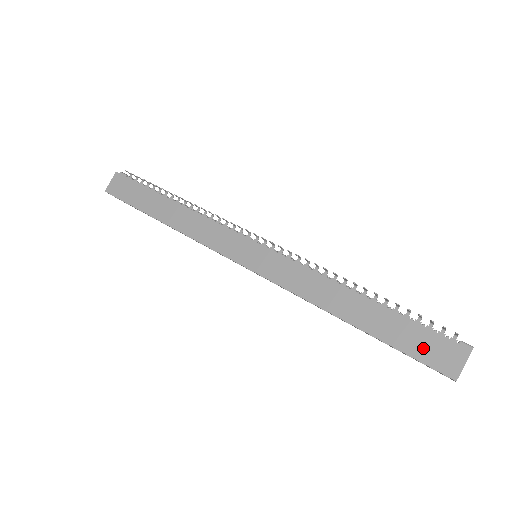
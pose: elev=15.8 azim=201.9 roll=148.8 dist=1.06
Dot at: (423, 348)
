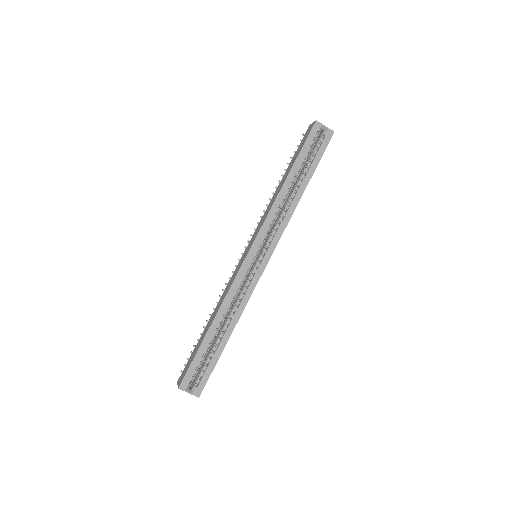
Dot at: (304, 141)
